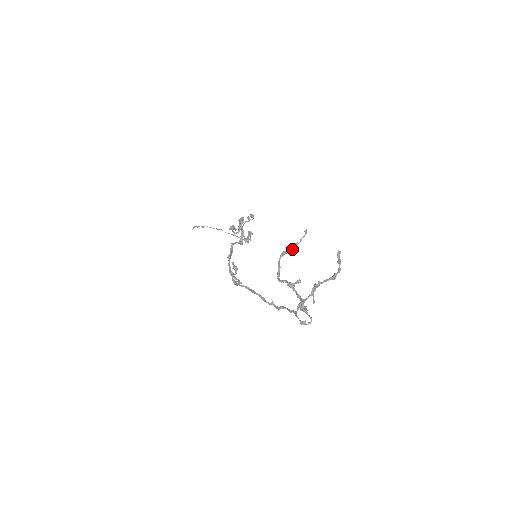
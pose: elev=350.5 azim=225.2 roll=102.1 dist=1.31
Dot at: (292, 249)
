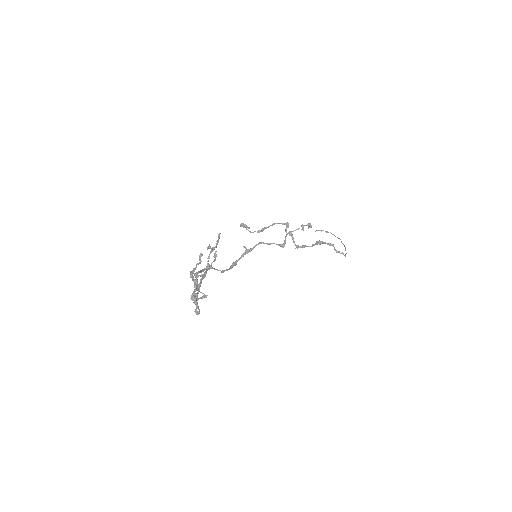
Dot at: occluded
